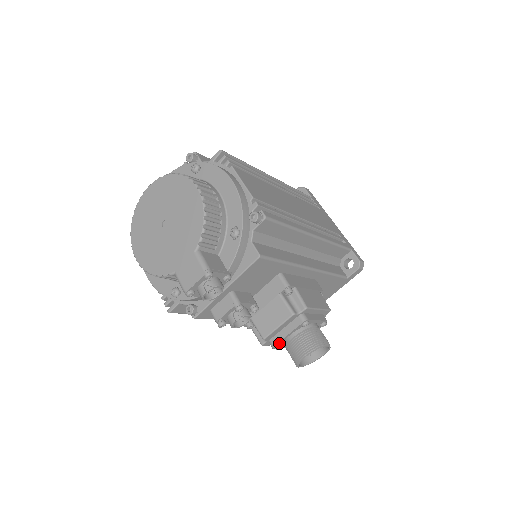
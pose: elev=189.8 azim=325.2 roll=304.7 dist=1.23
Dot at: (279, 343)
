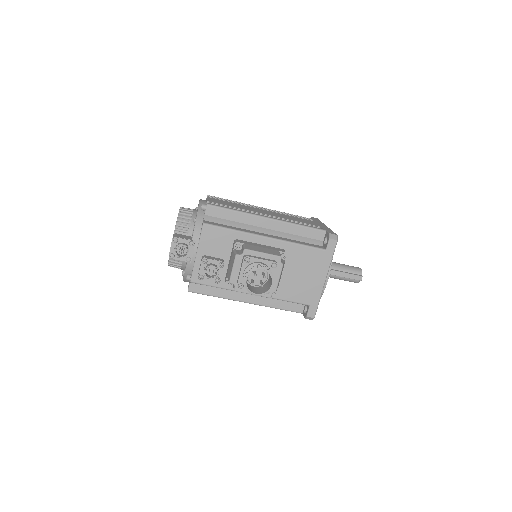
Dot at: (240, 283)
